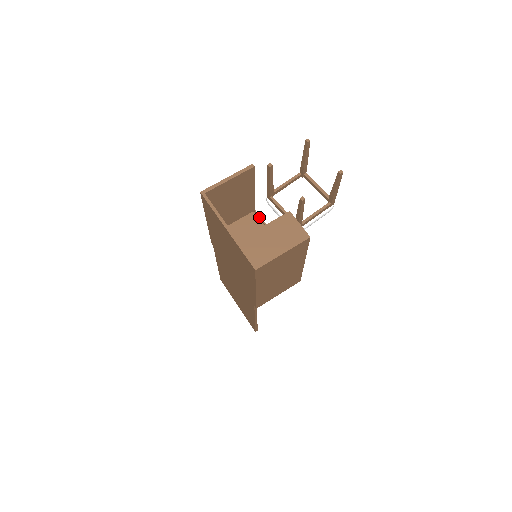
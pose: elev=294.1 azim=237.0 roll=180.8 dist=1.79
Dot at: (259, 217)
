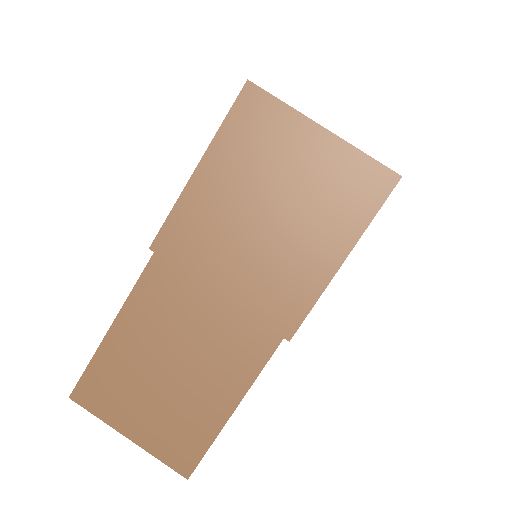
Dot at: occluded
